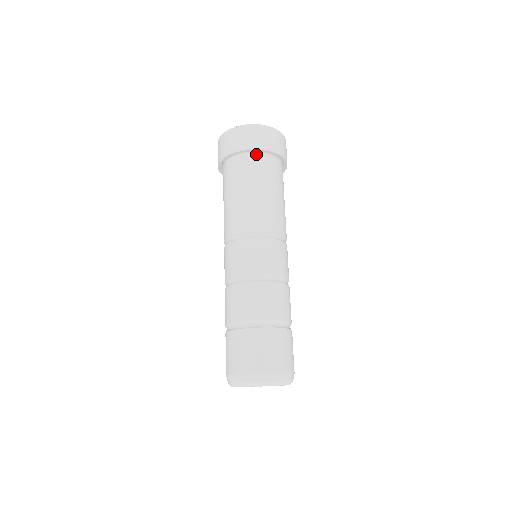
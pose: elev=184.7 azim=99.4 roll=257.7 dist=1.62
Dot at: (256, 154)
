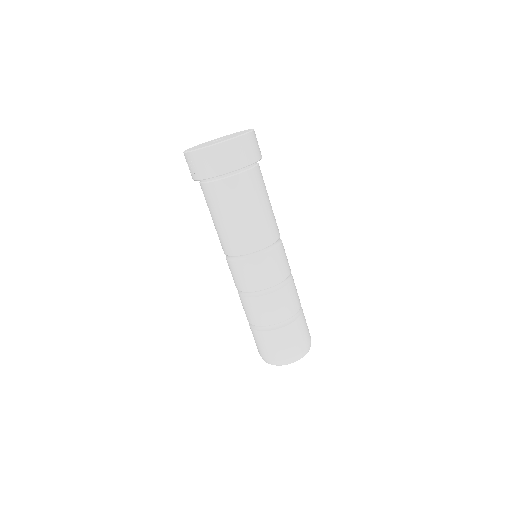
Dot at: (241, 170)
